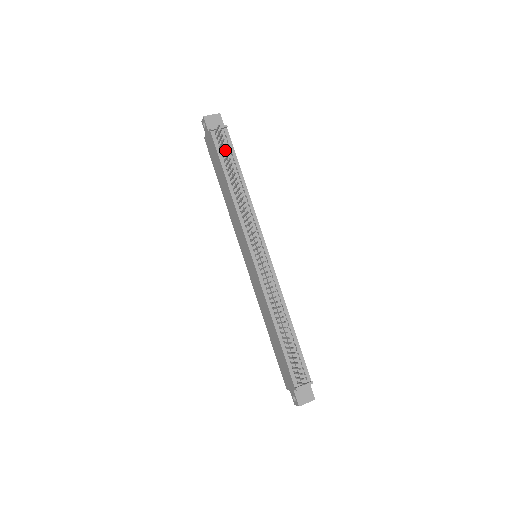
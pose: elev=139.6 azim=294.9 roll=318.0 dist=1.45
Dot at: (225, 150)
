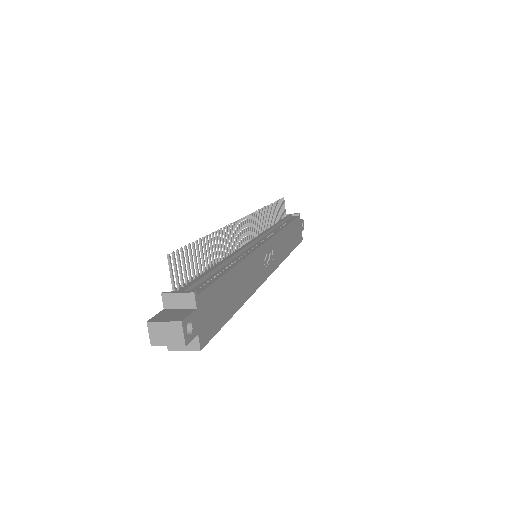
Dot at: (278, 206)
